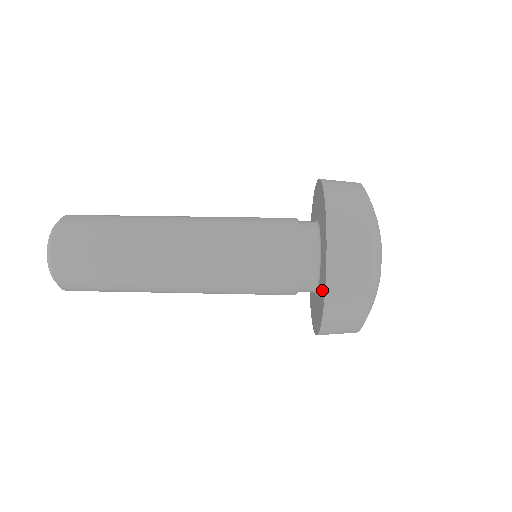
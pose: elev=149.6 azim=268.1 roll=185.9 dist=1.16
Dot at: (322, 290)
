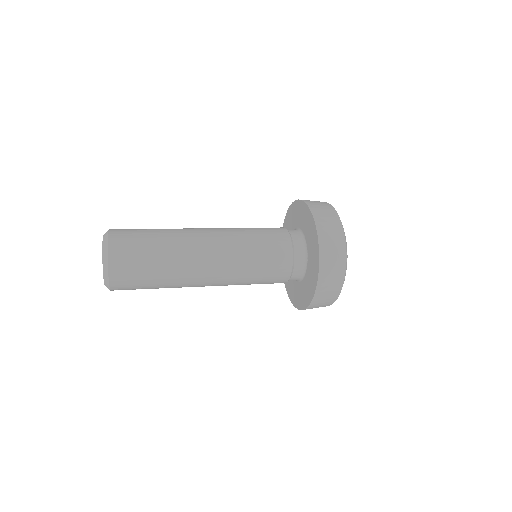
Dot at: (312, 233)
